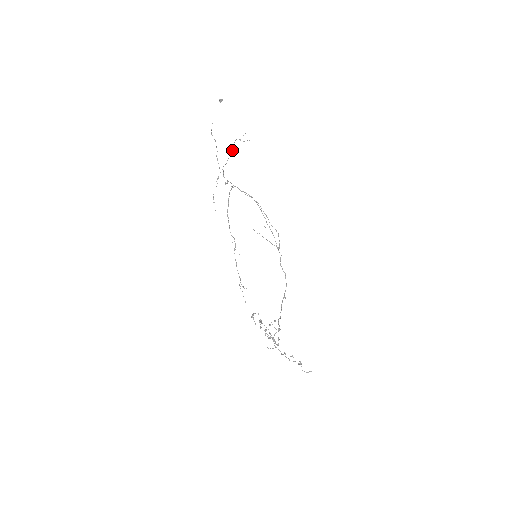
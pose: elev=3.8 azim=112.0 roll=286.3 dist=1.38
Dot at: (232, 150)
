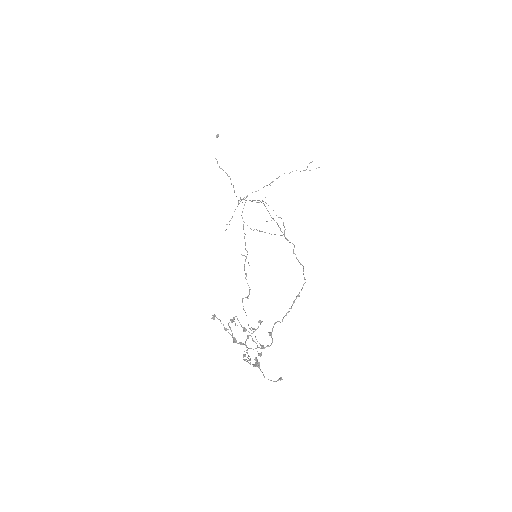
Dot at: occluded
